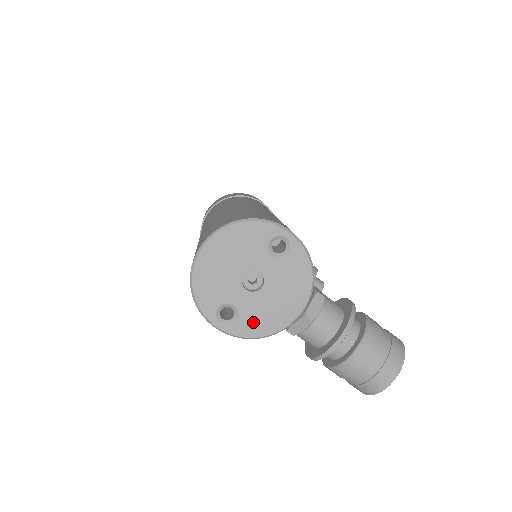
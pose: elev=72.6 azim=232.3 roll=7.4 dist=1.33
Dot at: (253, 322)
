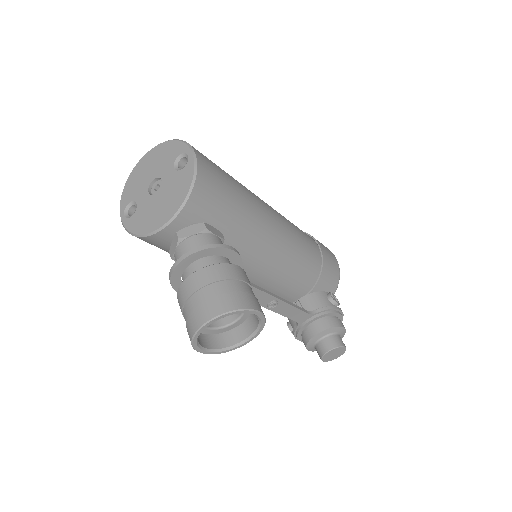
Dot at: (140, 220)
